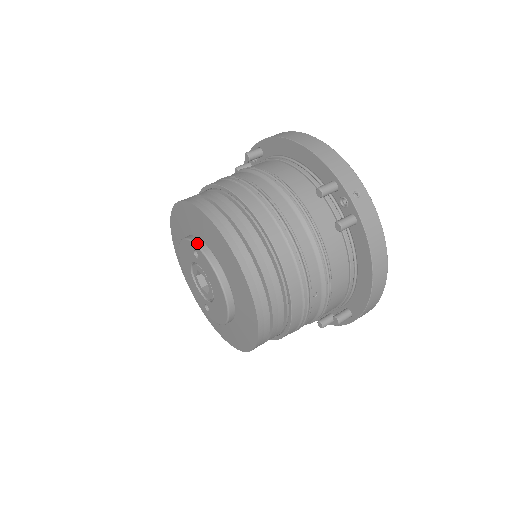
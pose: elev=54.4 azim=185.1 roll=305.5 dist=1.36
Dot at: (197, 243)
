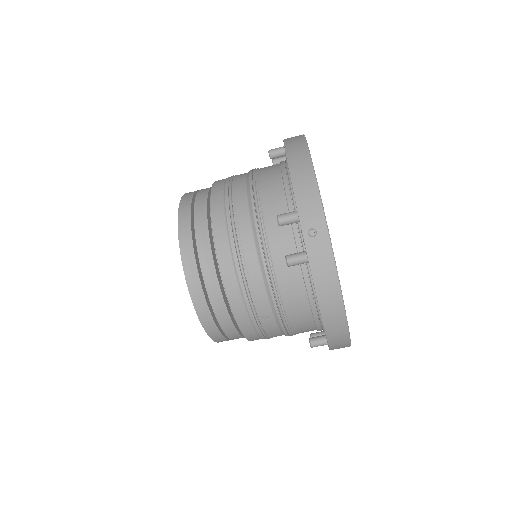
Dot at: occluded
